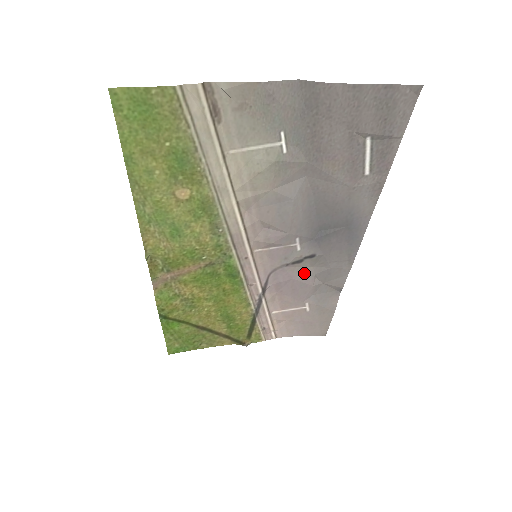
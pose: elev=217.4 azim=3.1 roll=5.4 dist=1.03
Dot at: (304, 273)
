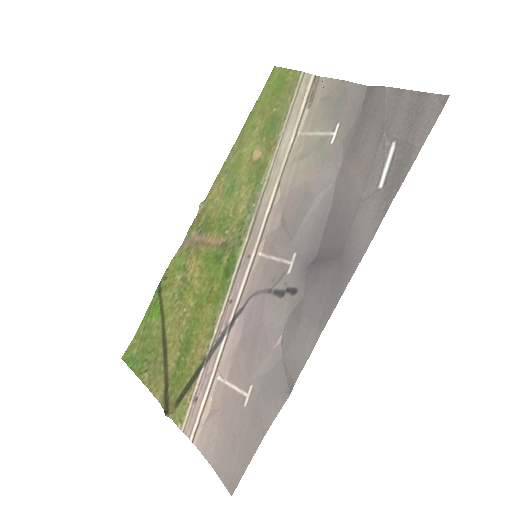
Dot at: (276, 321)
